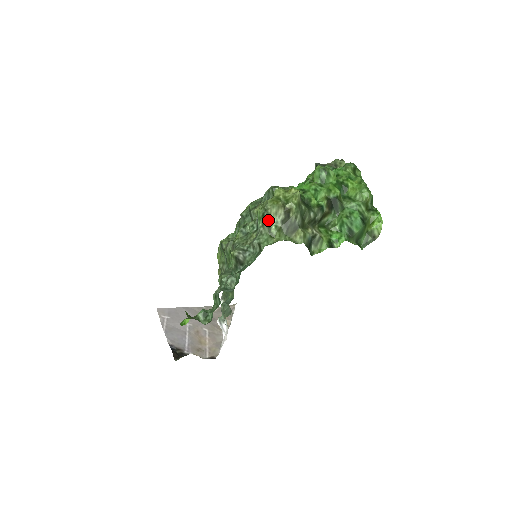
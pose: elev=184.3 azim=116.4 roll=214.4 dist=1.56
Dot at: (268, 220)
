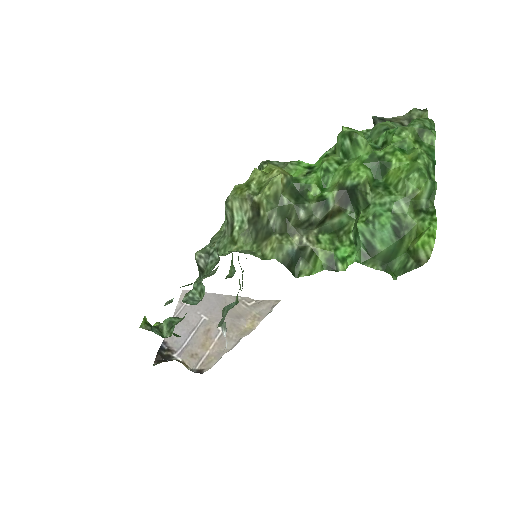
Dot at: (230, 217)
